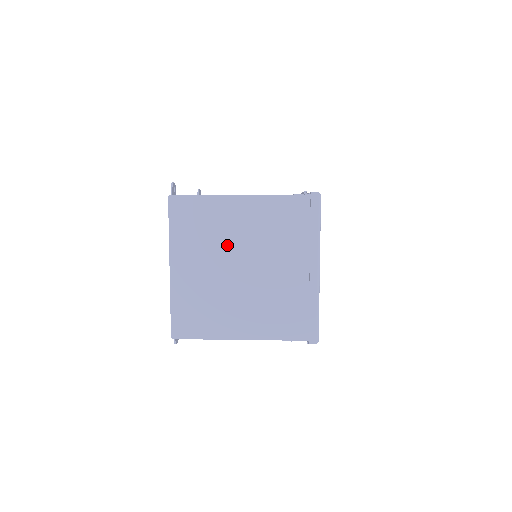
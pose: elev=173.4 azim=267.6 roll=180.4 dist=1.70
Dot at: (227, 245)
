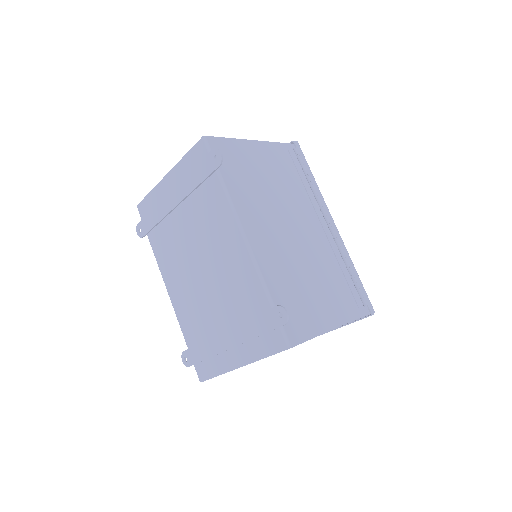
Dot at: occluded
